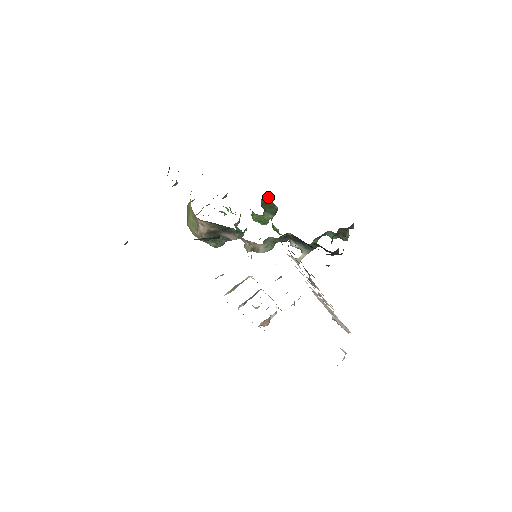
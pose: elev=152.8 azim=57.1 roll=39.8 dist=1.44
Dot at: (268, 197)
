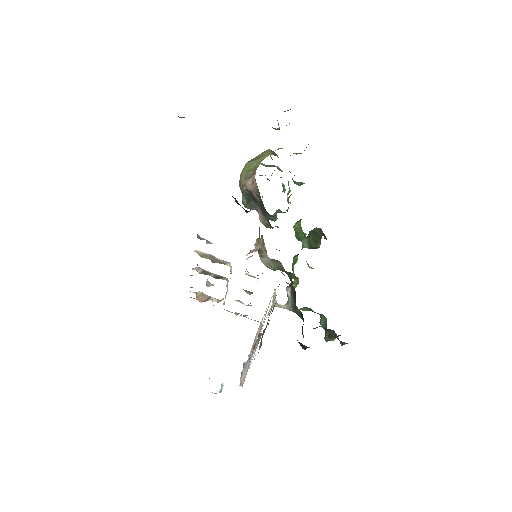
Dot at: (323, 233)
